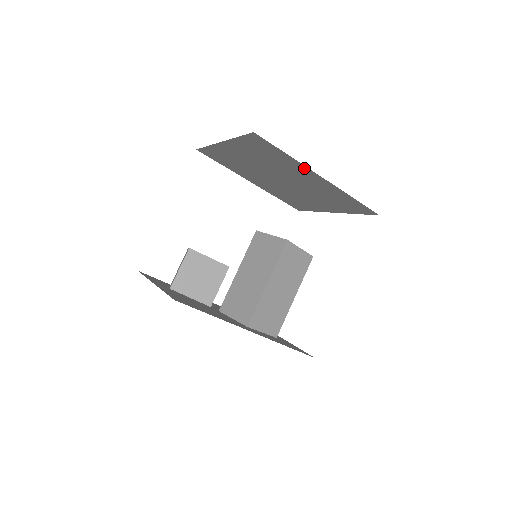
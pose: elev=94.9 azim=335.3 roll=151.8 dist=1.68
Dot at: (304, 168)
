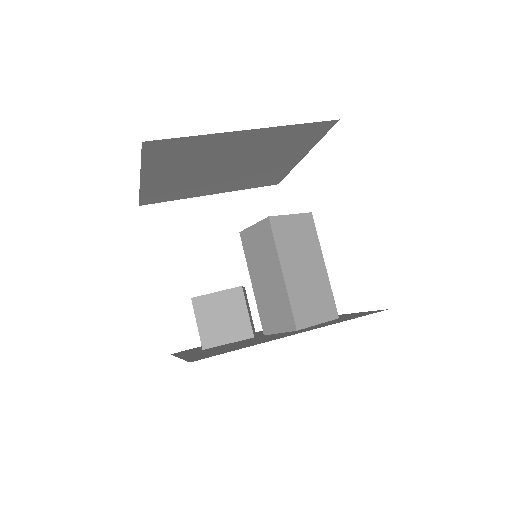
Dot at: (223, 136)
